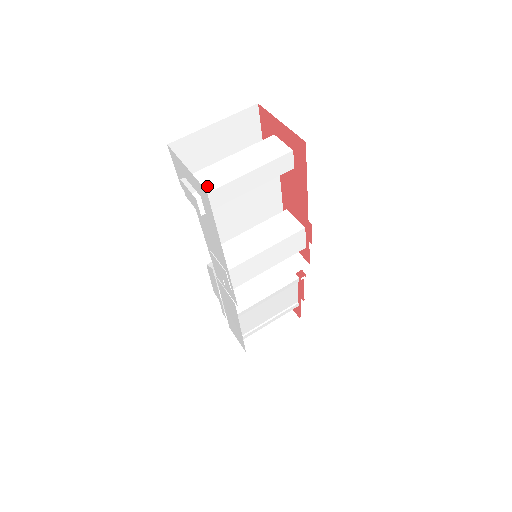
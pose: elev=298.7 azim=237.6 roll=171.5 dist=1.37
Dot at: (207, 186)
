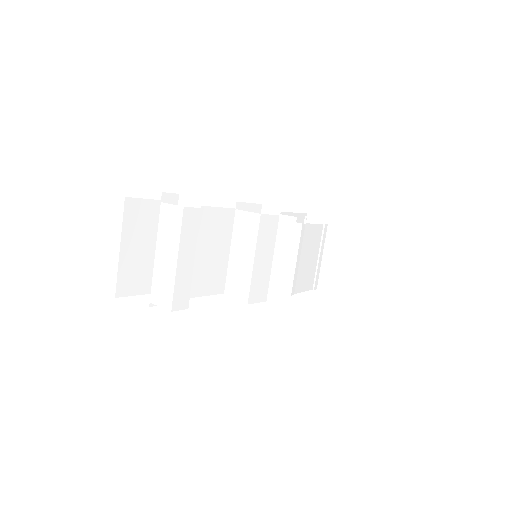
Dot at: (167, 298)
